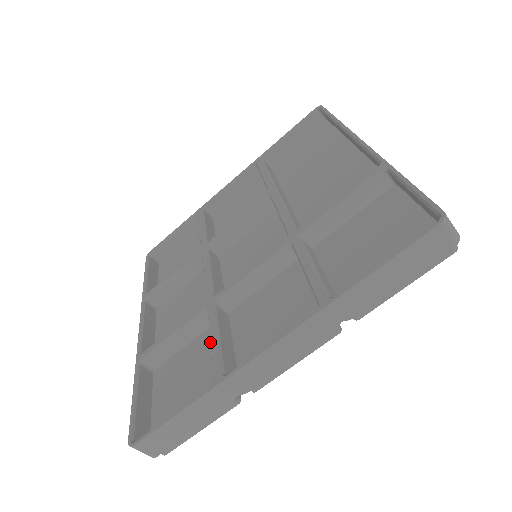
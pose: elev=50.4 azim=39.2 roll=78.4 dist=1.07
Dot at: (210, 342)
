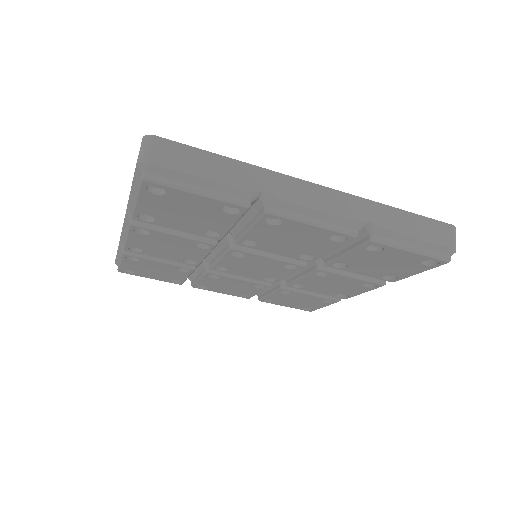
Dot at: occluded
